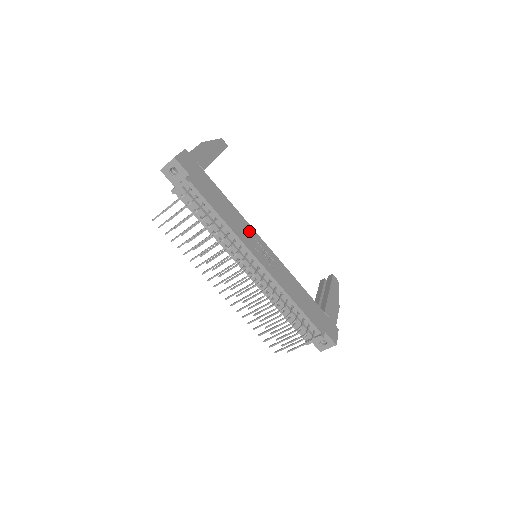
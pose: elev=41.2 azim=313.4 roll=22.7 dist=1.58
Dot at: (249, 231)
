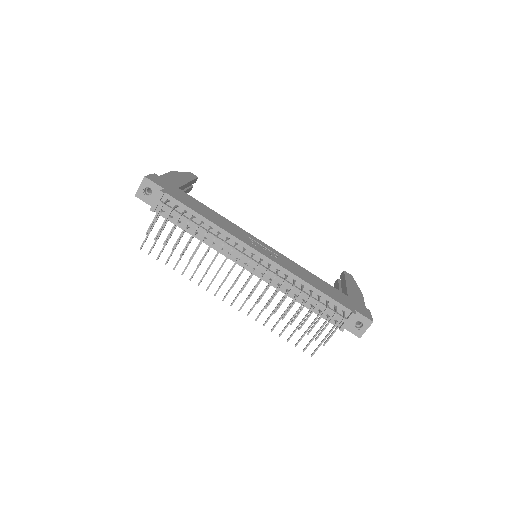
Dot at: (240, 231)
